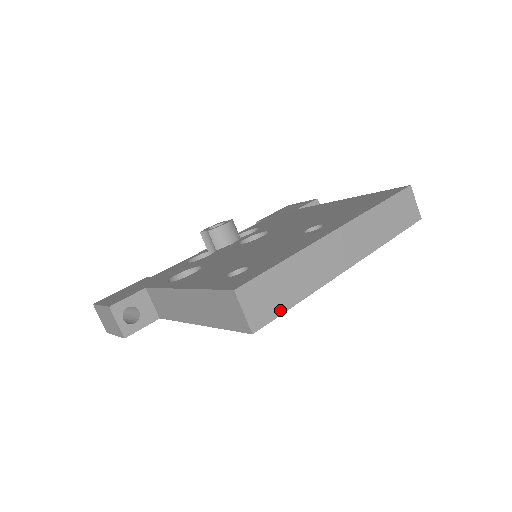
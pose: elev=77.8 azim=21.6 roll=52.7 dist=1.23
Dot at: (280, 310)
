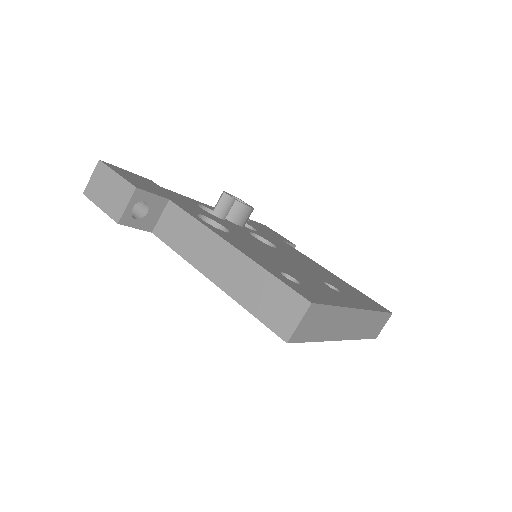
Dot at: (307, 338)
